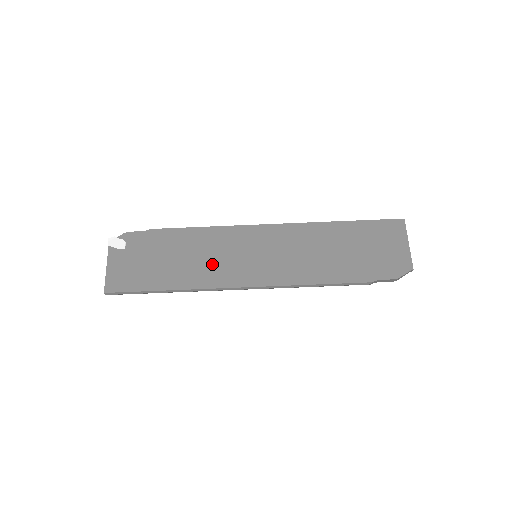
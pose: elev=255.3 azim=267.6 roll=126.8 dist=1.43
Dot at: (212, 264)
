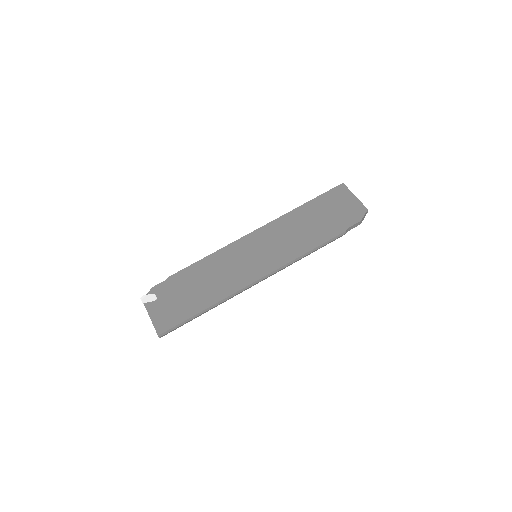
Dot at: (228, 276)
